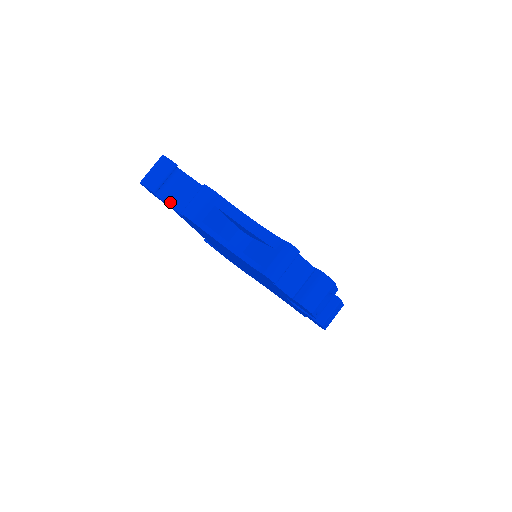
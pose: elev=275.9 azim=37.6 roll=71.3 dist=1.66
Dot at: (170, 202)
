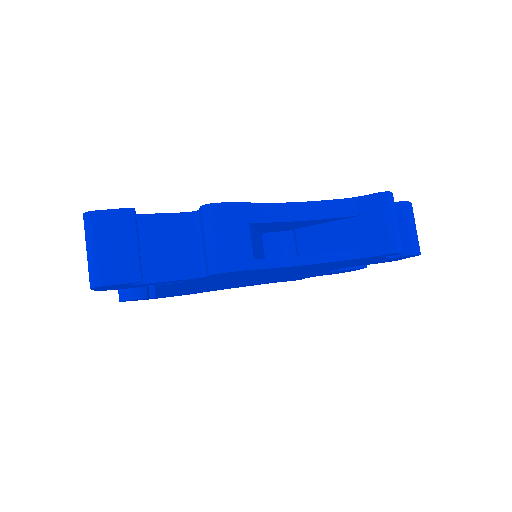
Dot at: (162, 275)
